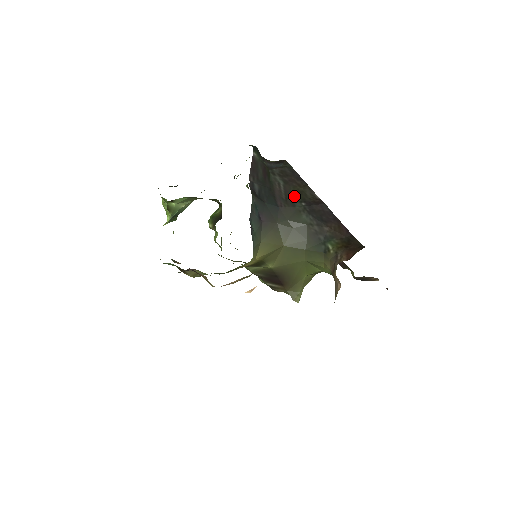
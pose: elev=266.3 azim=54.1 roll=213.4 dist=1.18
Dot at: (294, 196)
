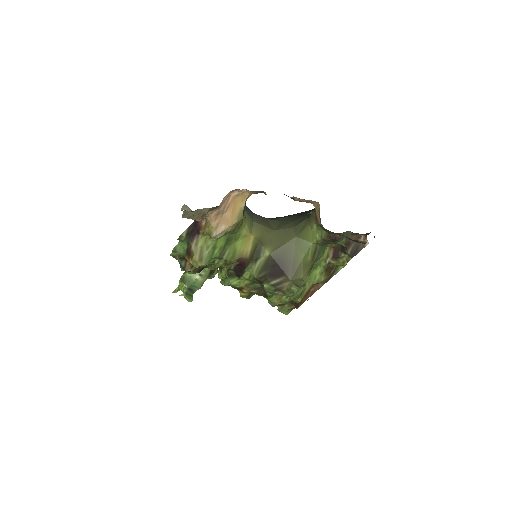
Dot at: occluded
